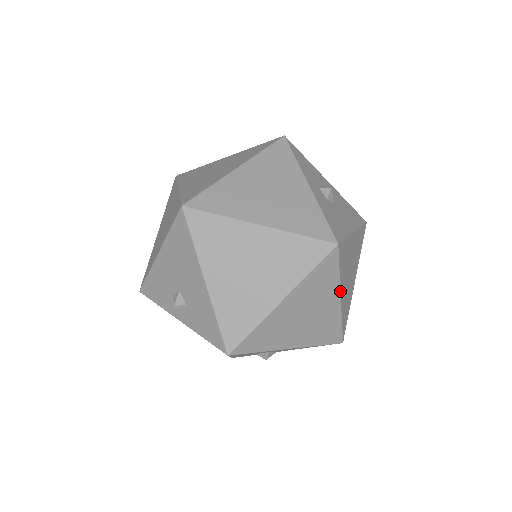
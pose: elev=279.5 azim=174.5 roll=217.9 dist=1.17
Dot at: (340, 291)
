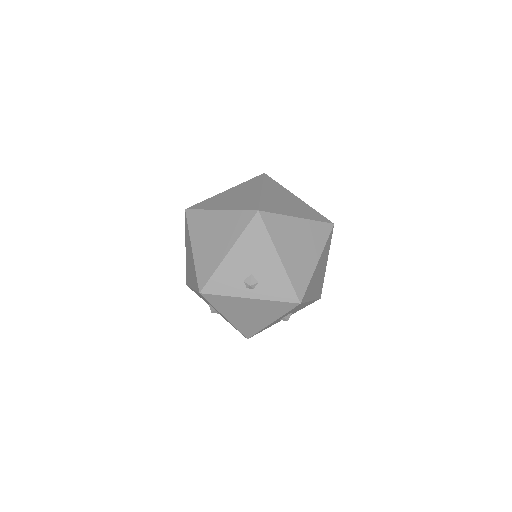
Dot at: occluded
